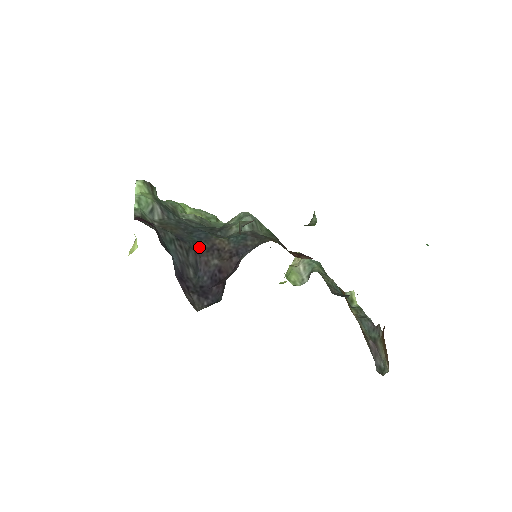
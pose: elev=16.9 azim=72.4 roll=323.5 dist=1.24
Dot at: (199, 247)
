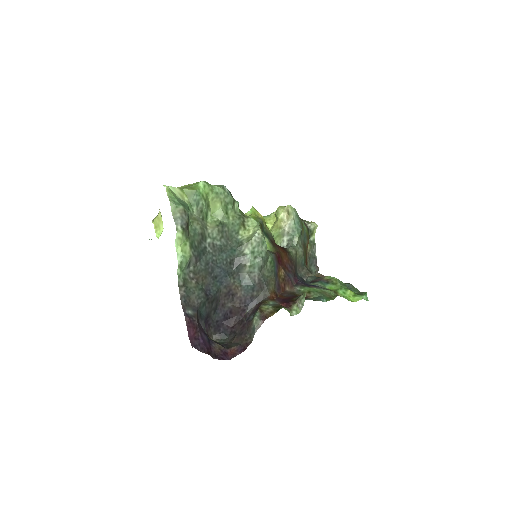
Dot at: (220, 292)
